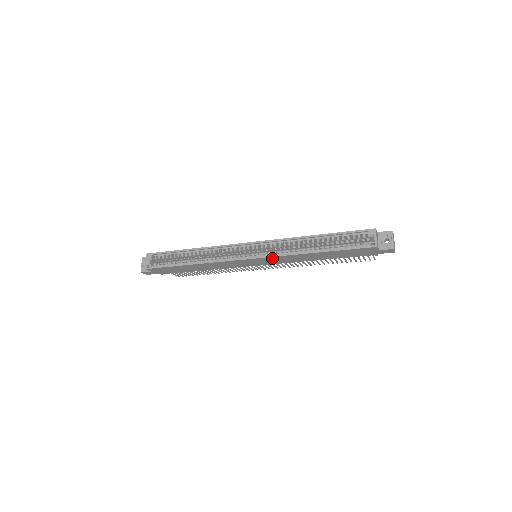
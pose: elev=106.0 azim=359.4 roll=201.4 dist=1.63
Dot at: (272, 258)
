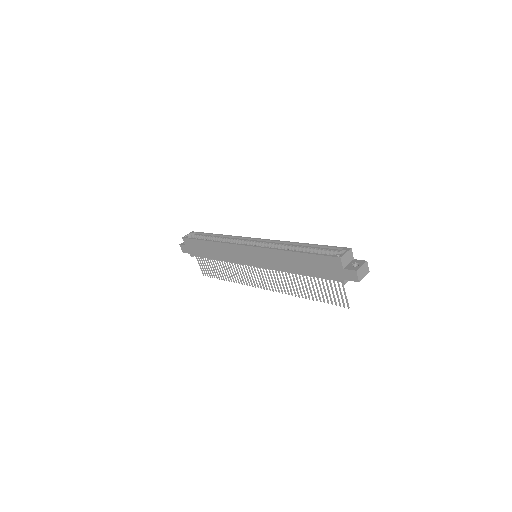
Dot at: (262, 251)
